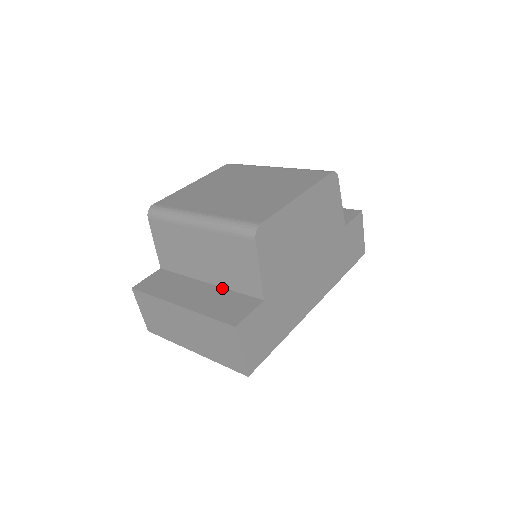
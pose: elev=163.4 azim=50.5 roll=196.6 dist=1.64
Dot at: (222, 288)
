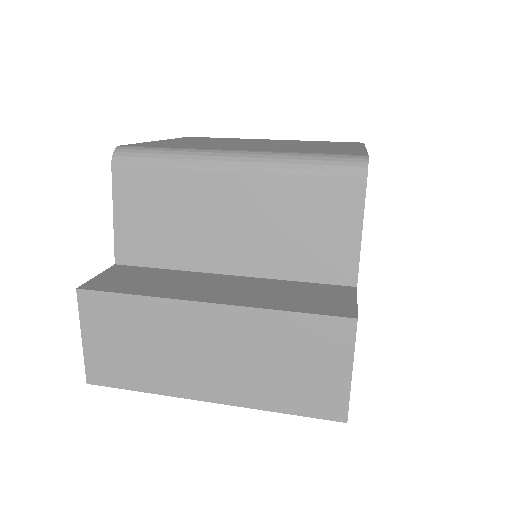
Dot at: (266, 278)
